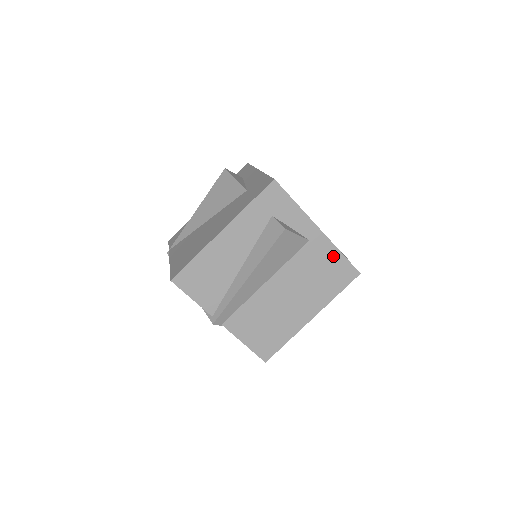
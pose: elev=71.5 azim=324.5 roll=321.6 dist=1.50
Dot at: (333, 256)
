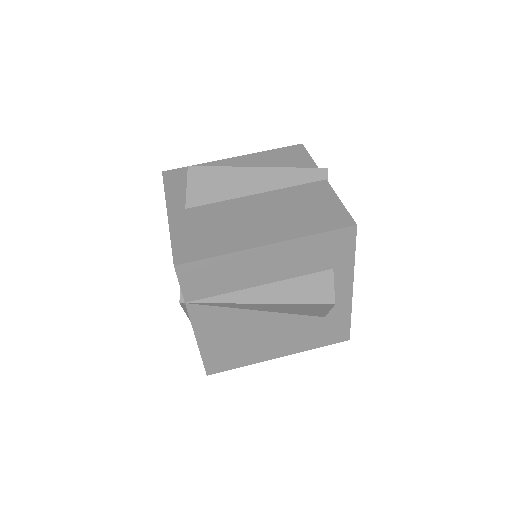
Dot at: occluded
